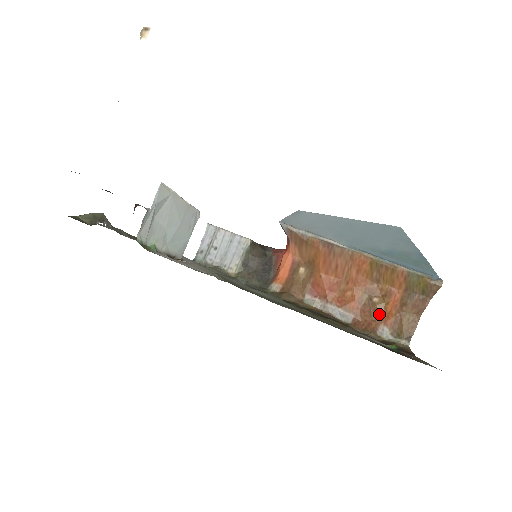
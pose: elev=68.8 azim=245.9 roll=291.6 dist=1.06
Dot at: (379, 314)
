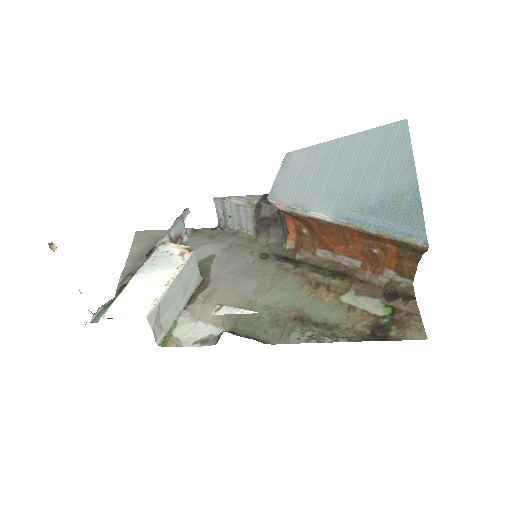
Dot at: (382, 261)
